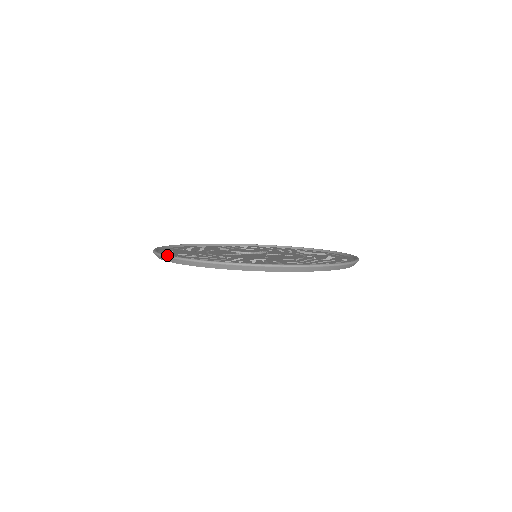
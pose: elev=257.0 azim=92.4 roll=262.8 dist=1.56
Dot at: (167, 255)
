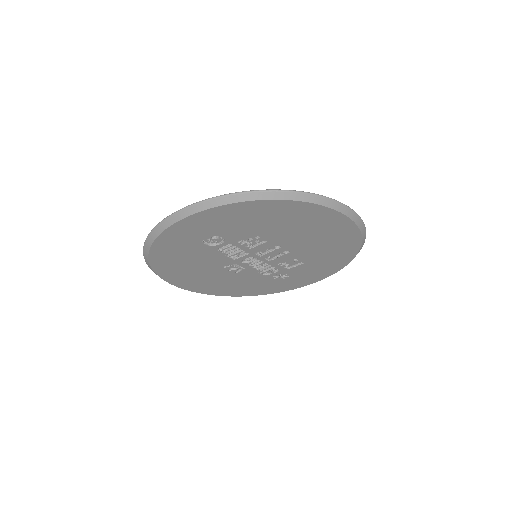
Dot at: occluded
